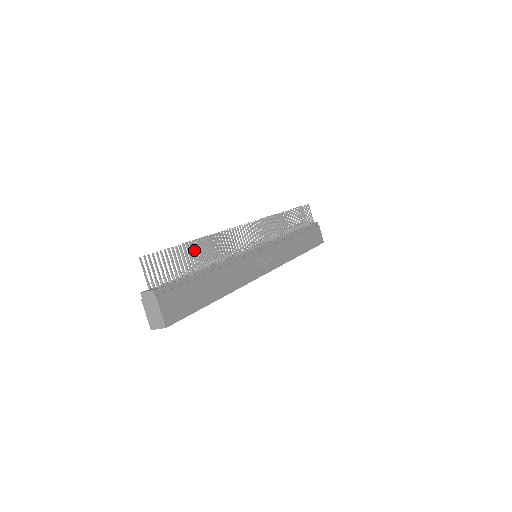
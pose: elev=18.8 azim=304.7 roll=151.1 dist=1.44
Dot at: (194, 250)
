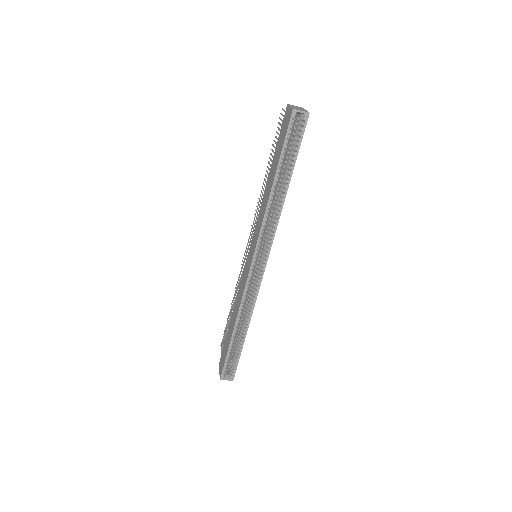
Dot at: (267, 172)
